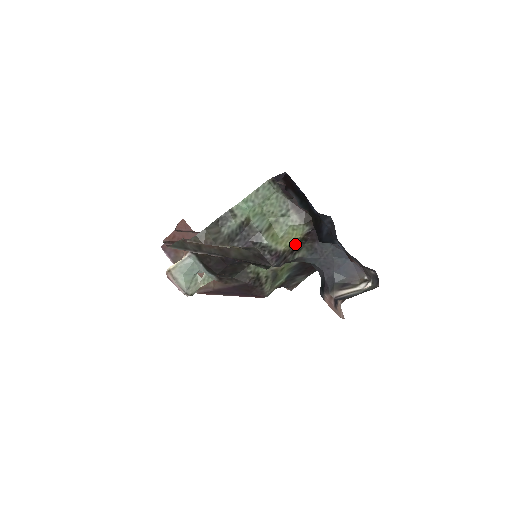
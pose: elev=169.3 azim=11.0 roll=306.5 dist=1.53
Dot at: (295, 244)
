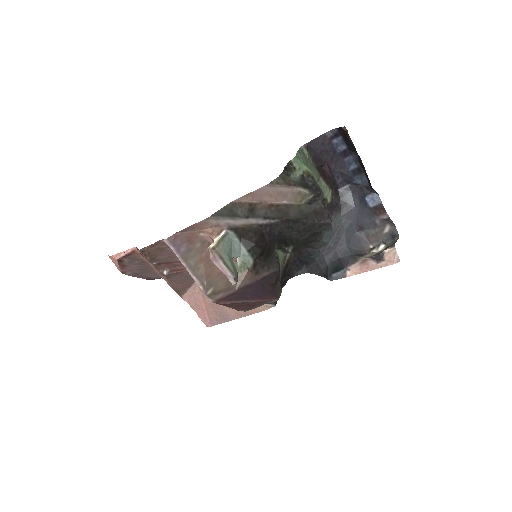
Dot at: occluded
